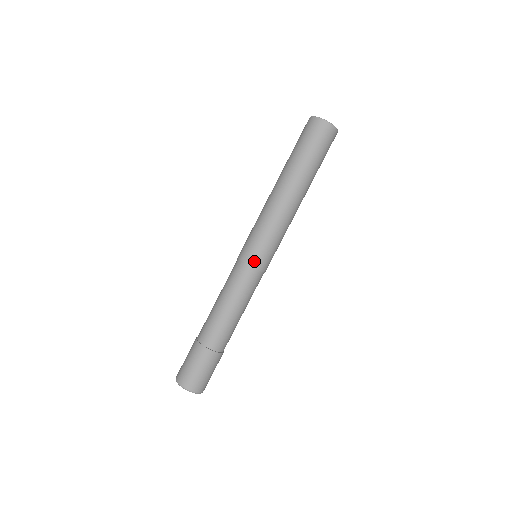
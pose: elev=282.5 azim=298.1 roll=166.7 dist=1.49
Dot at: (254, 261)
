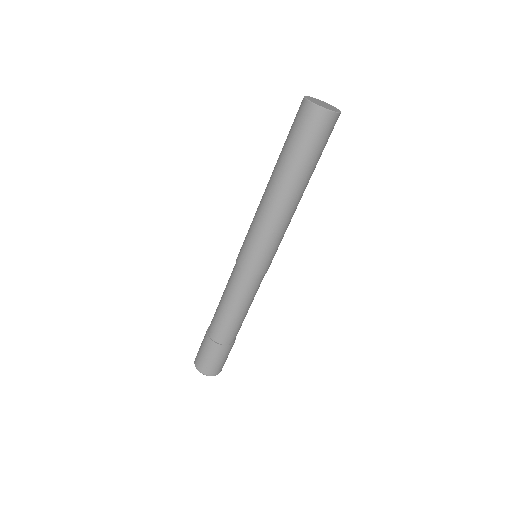
Dot at: (257, 269)
